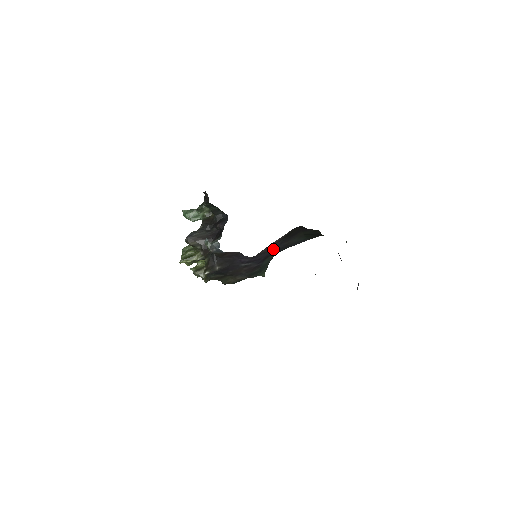
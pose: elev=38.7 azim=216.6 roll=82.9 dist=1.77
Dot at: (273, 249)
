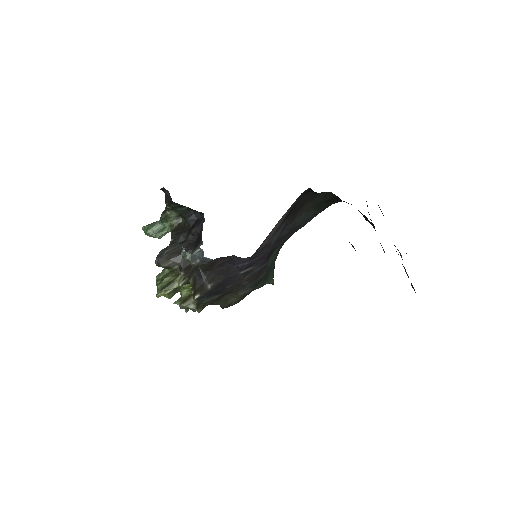
Dot at: (276, 238)
